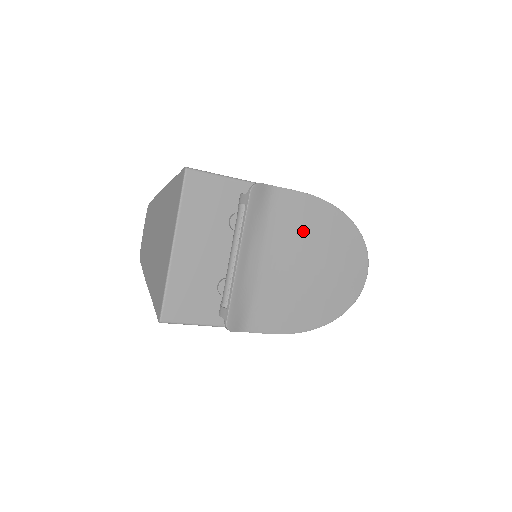
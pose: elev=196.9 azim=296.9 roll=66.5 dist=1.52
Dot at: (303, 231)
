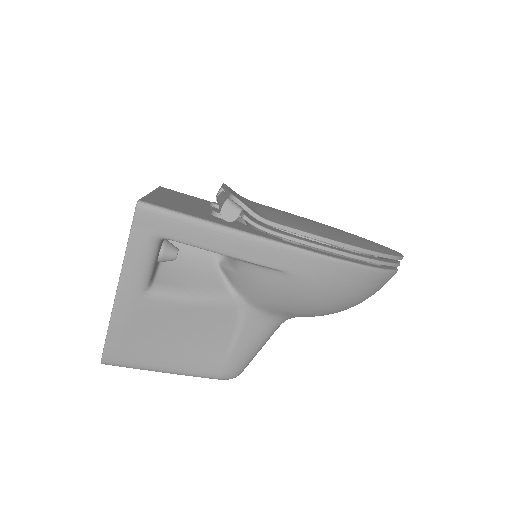
Dot at: occluded
